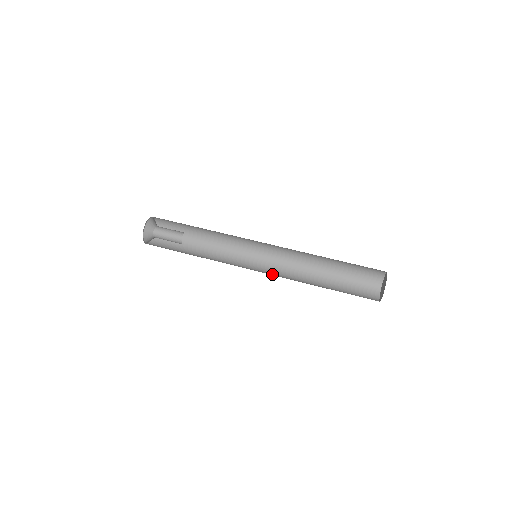
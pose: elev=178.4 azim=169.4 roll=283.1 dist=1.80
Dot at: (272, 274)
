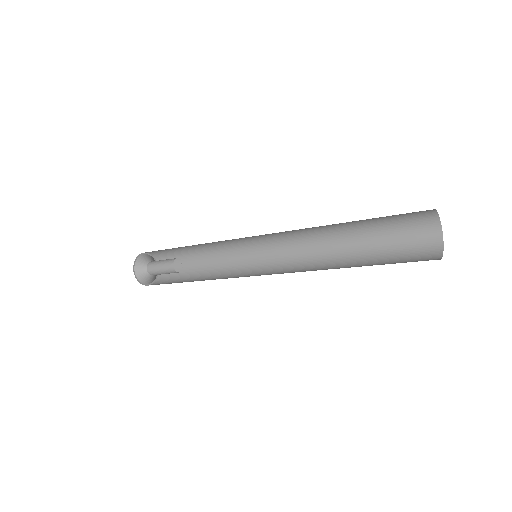
Dot at: occluded
